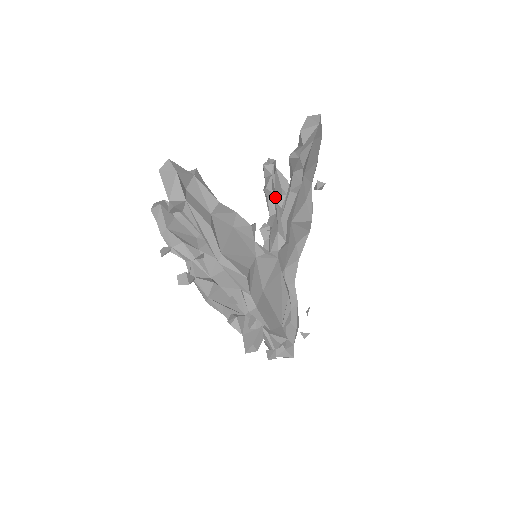
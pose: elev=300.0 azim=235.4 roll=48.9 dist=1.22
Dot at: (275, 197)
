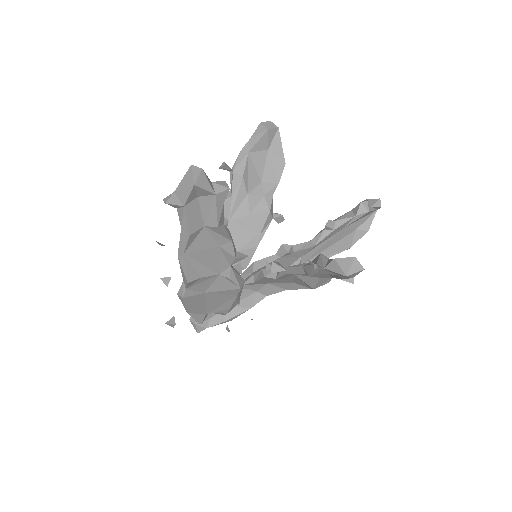
Dot at: (335, 233)
